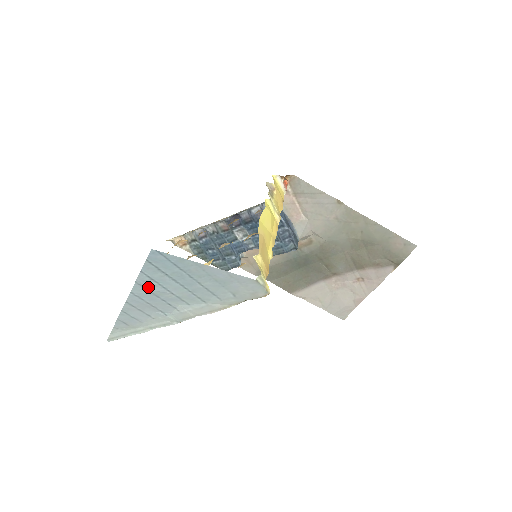
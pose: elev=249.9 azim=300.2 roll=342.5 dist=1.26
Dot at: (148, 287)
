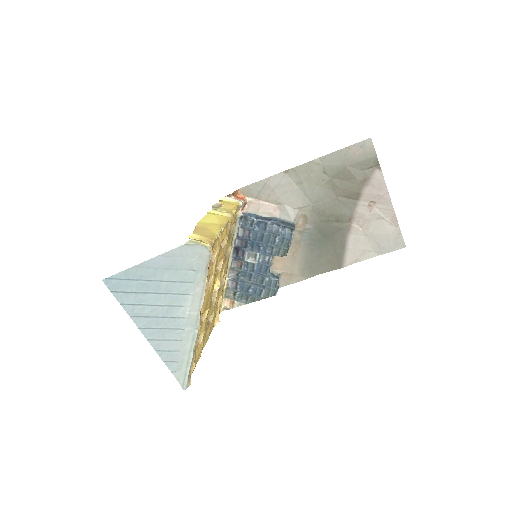
Dot at: (141, 314)
